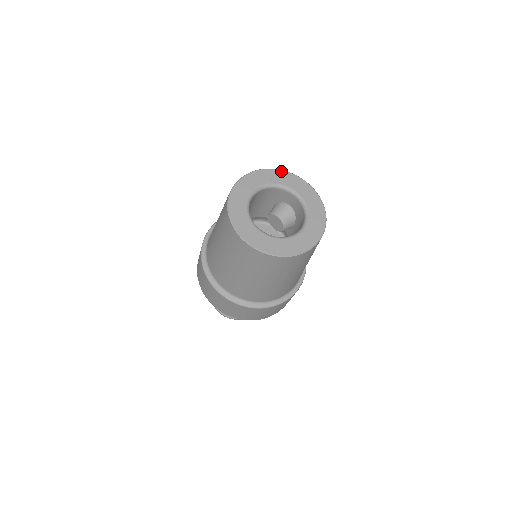
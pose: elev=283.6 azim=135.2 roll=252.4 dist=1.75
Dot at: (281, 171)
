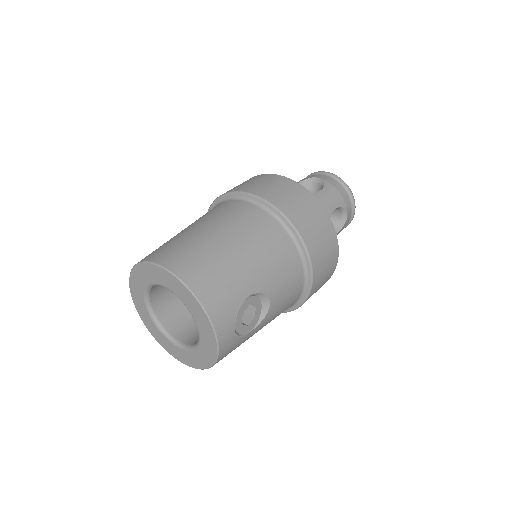
Dot at: (198, 304)
